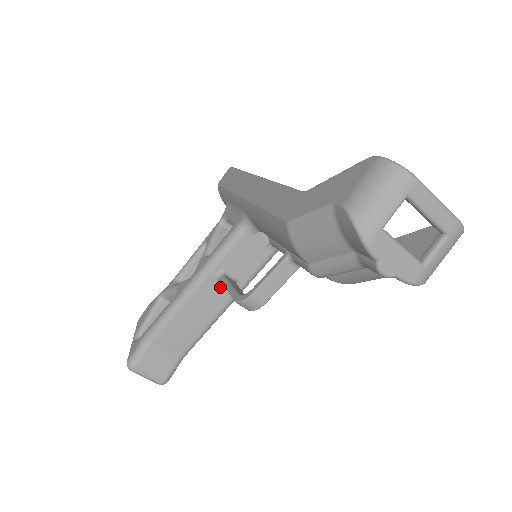
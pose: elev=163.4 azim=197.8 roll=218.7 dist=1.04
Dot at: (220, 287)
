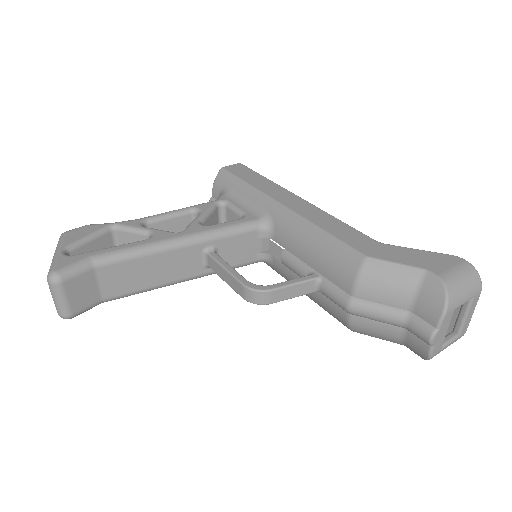
Dot at: (199, 260)
